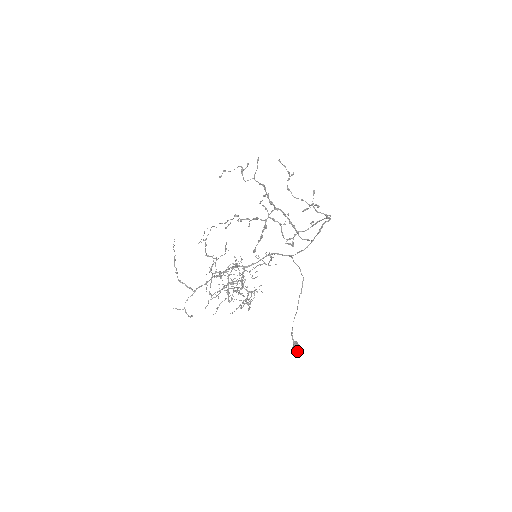
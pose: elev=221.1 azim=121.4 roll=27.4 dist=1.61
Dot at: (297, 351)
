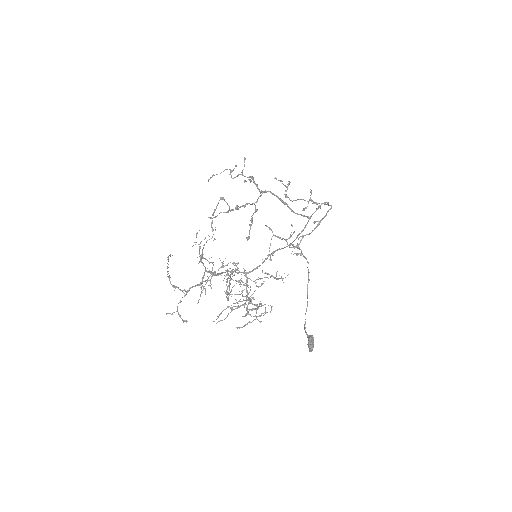
Dot at: (313, 345)
